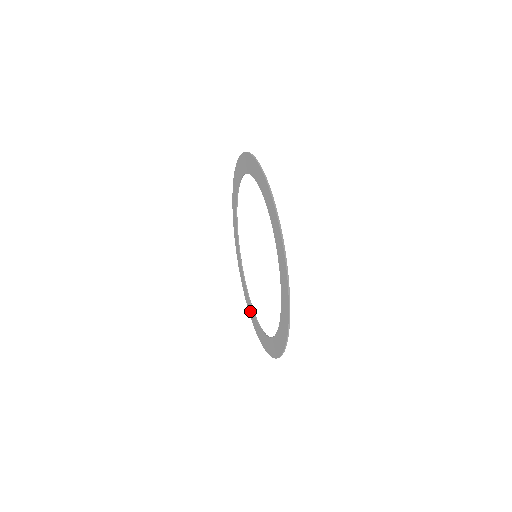
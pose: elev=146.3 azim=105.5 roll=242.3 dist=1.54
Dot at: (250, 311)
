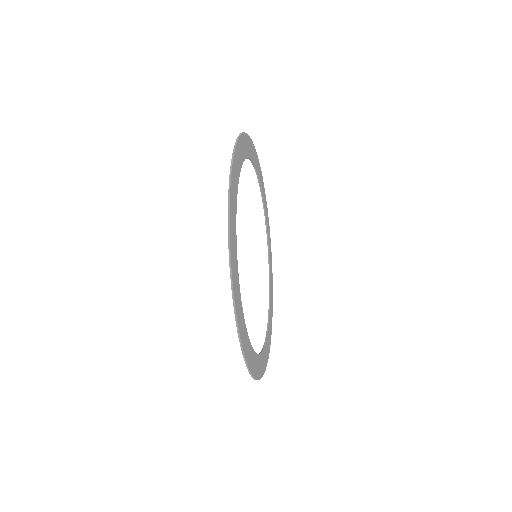
Dot at: occluded
